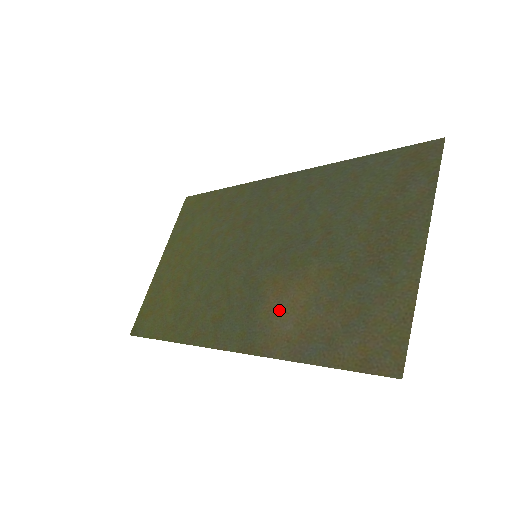
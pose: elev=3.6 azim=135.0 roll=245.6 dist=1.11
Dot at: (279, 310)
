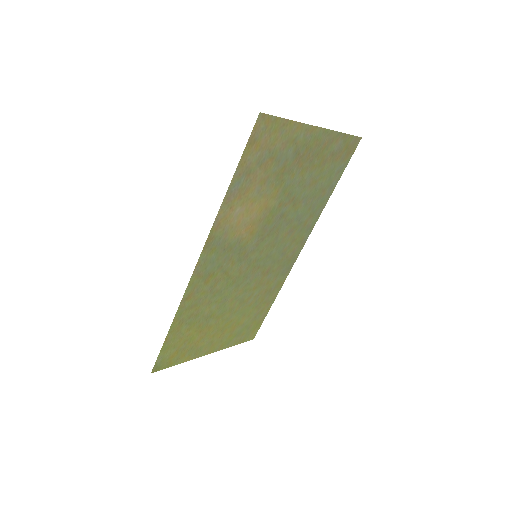
Dot at: (241, 222)
